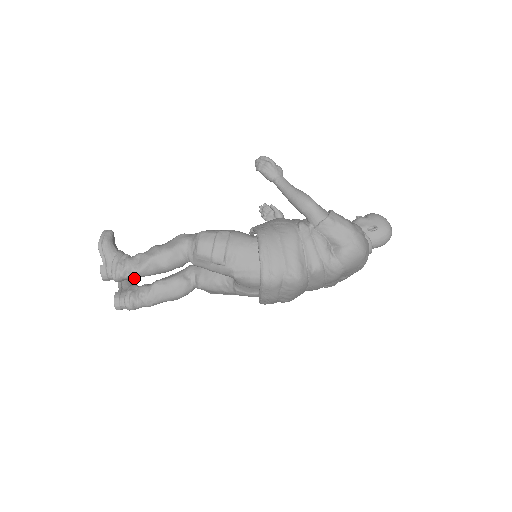
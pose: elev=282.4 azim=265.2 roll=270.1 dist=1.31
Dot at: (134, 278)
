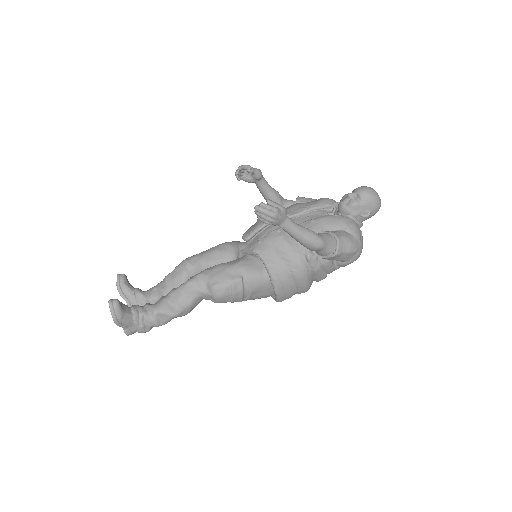
Dot at: occluded
